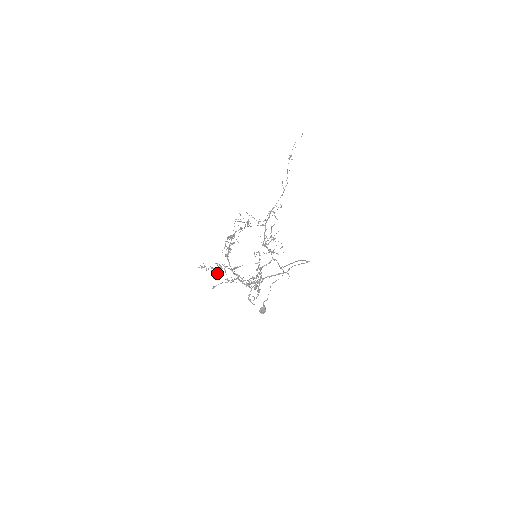
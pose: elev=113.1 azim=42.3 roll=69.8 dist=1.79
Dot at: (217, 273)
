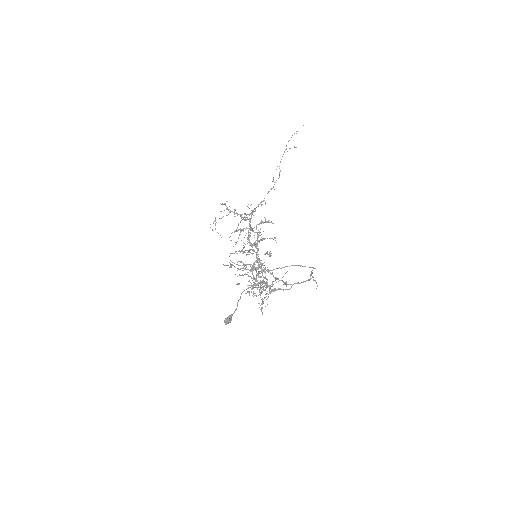
Dot at: (246, 274)
